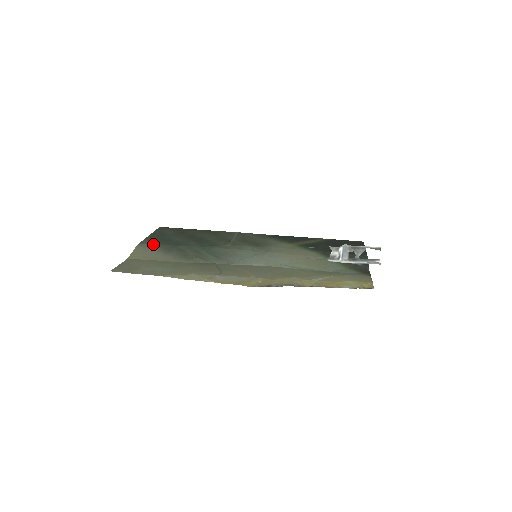
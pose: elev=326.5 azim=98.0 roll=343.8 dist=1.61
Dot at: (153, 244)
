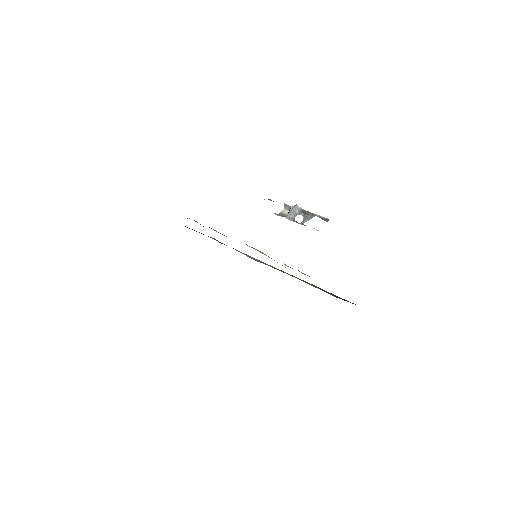
Dot at: occluded
